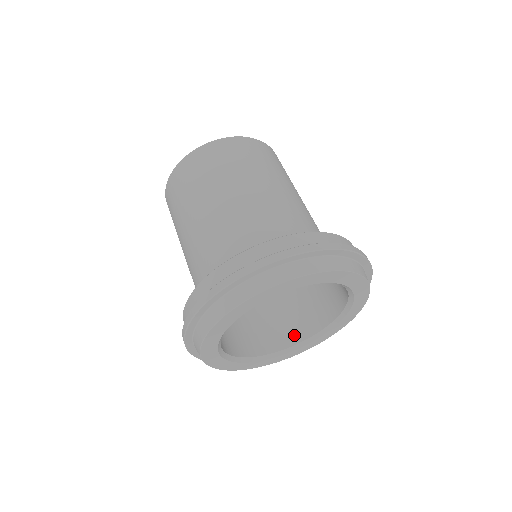
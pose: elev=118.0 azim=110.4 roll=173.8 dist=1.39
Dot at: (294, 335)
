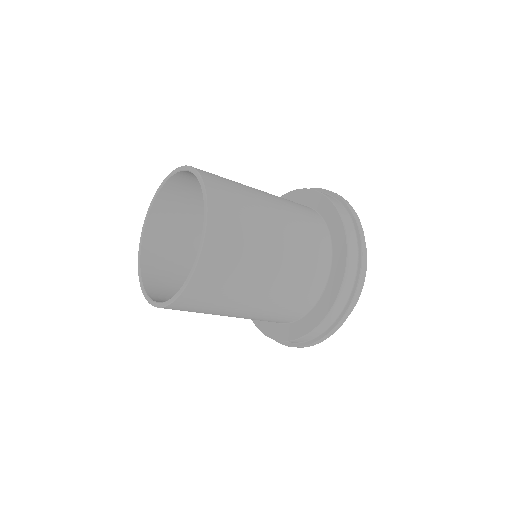
Dot at: occluded
